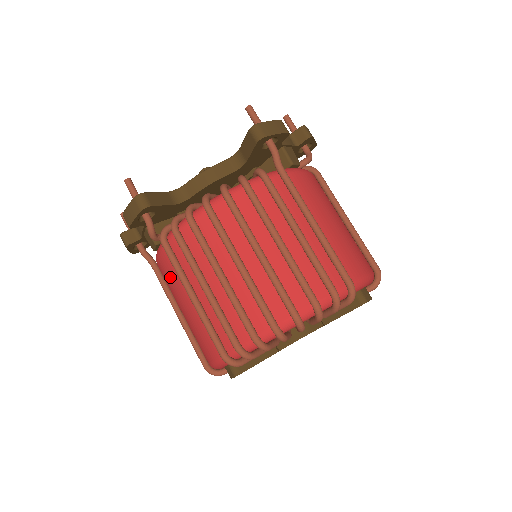
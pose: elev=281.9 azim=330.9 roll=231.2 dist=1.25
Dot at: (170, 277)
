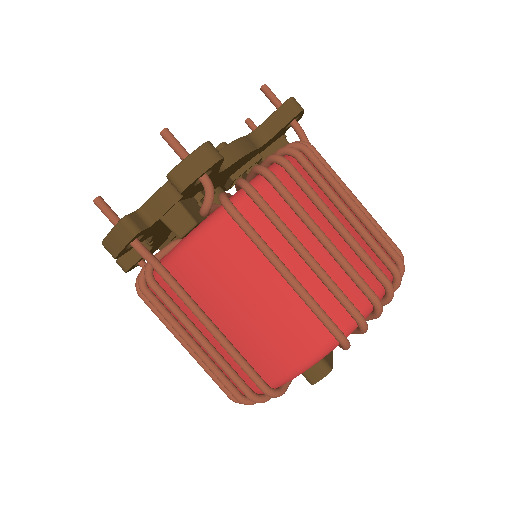
Dot at: (227, 263)
